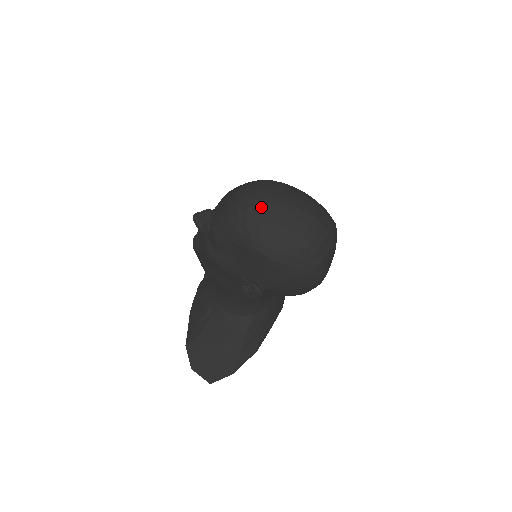
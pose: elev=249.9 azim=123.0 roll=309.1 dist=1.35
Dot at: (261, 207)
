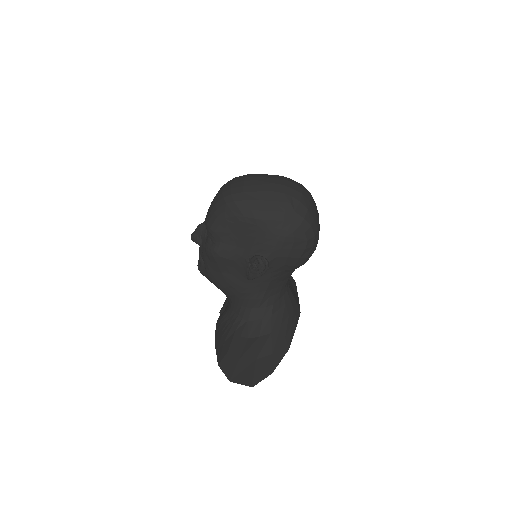
Dot at: (241, 185)
